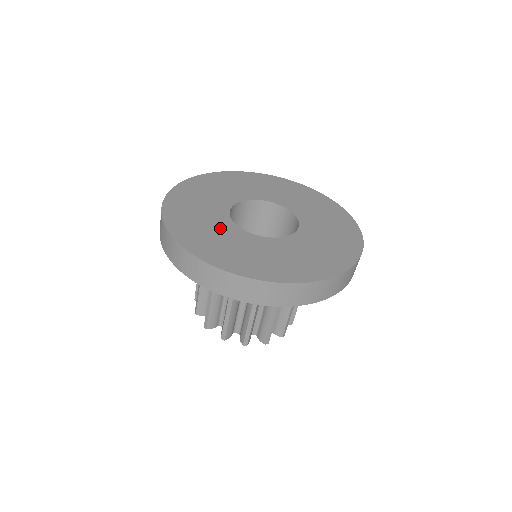
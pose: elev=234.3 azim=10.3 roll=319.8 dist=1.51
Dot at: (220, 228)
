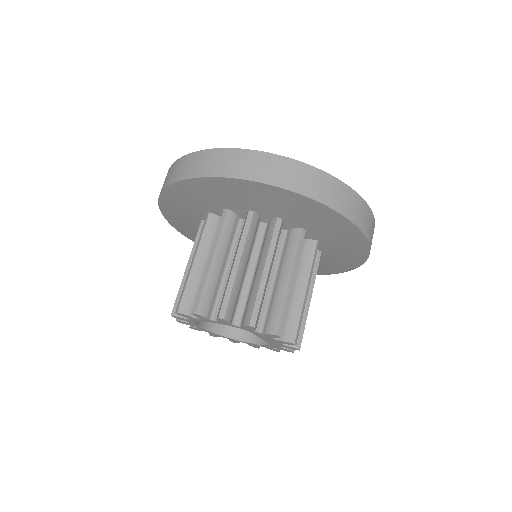
Dot at: occluded
